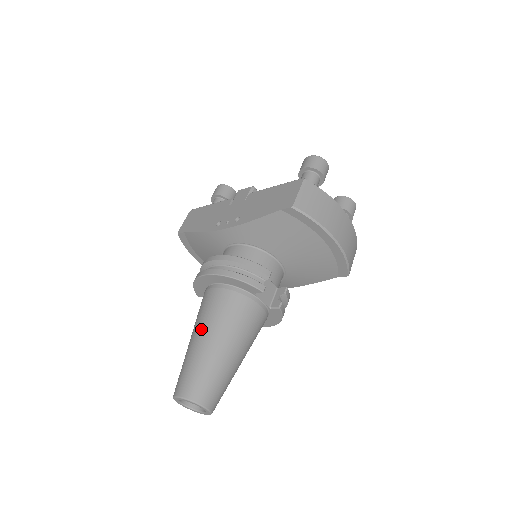
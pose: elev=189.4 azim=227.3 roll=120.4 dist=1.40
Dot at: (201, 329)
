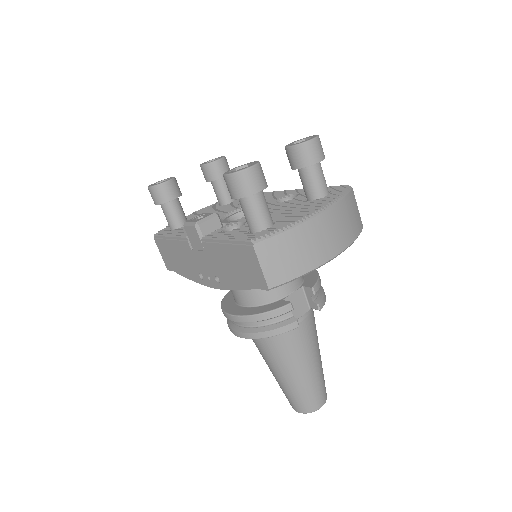
Dot at: (272, 368)
